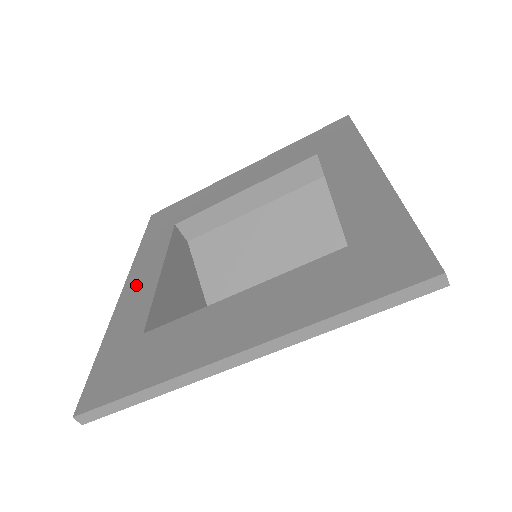
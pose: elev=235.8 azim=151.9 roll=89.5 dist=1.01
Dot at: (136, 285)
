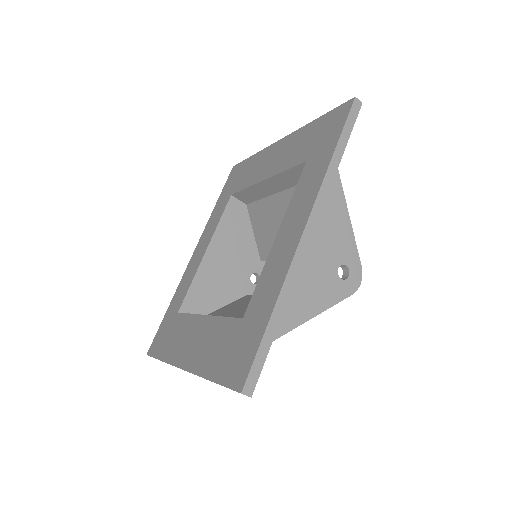
Dot at: (195, 258)
